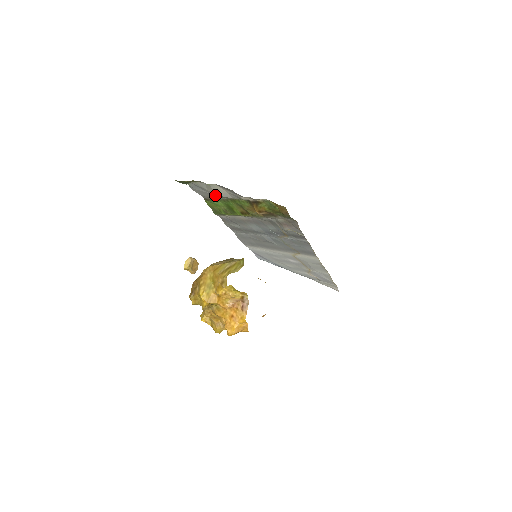
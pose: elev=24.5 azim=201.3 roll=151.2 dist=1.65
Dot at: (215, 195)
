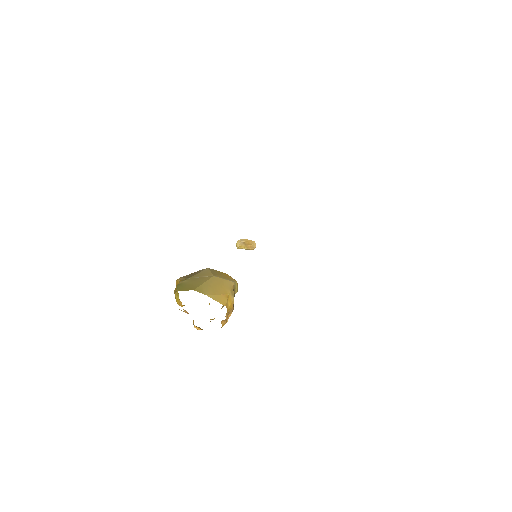
Dot at: occluded
